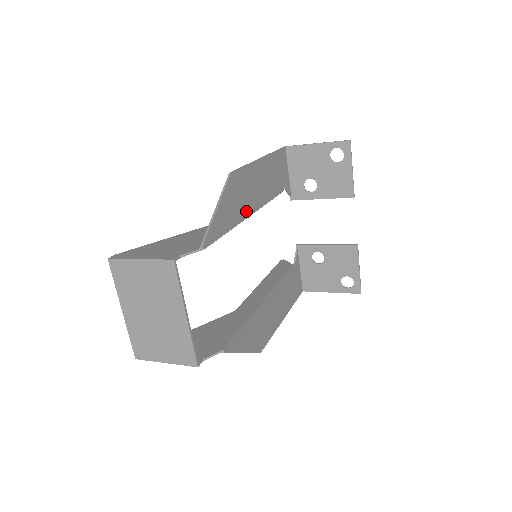
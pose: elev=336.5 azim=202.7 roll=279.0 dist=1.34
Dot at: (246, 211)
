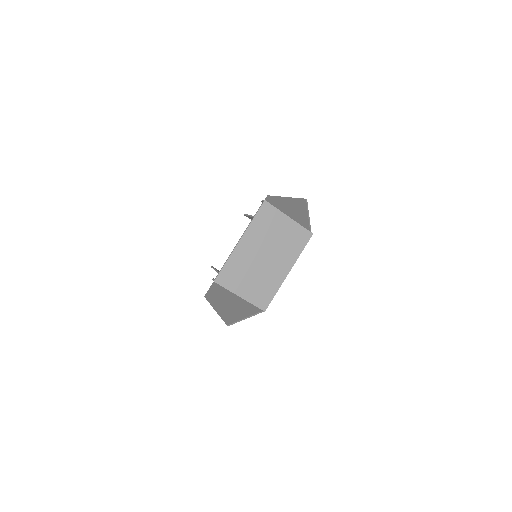
Dot at: occluded
